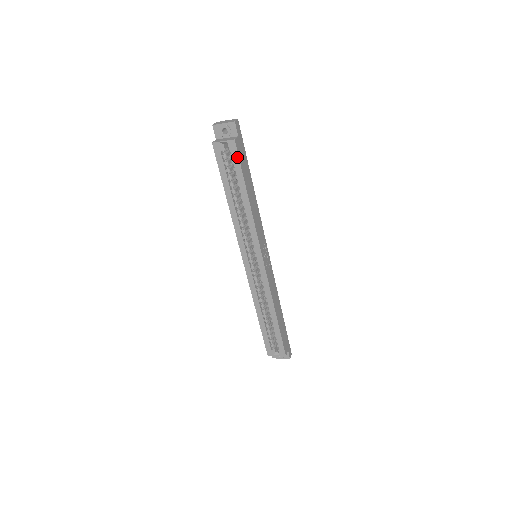
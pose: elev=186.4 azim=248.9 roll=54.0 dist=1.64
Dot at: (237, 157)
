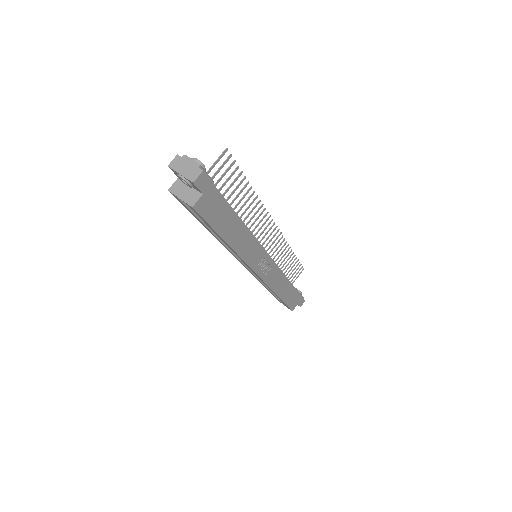
Dot at: (202, 218)
